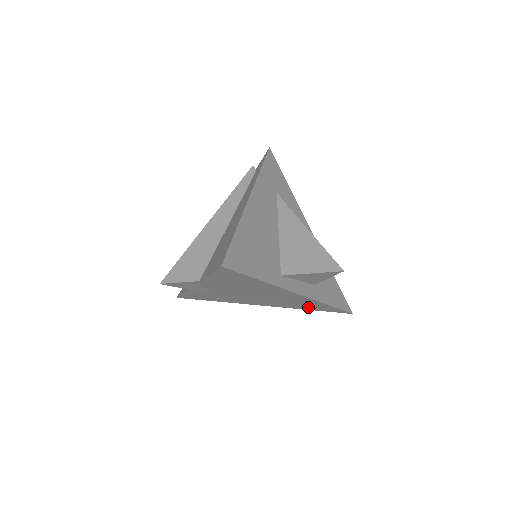
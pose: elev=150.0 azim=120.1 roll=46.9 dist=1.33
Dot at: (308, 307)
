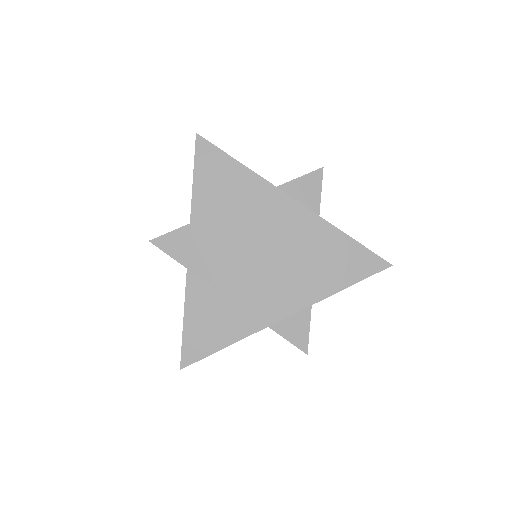
Dot at: (334, 272)
